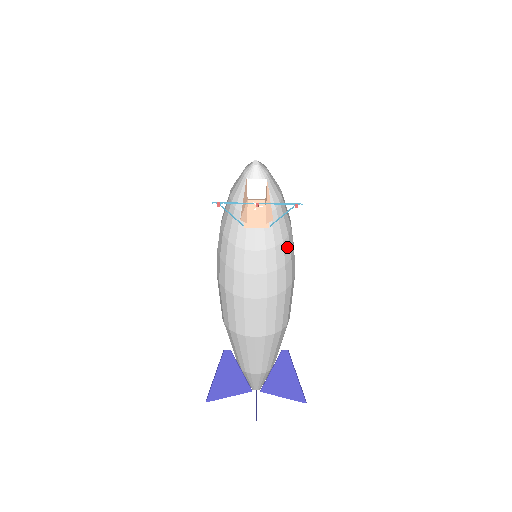
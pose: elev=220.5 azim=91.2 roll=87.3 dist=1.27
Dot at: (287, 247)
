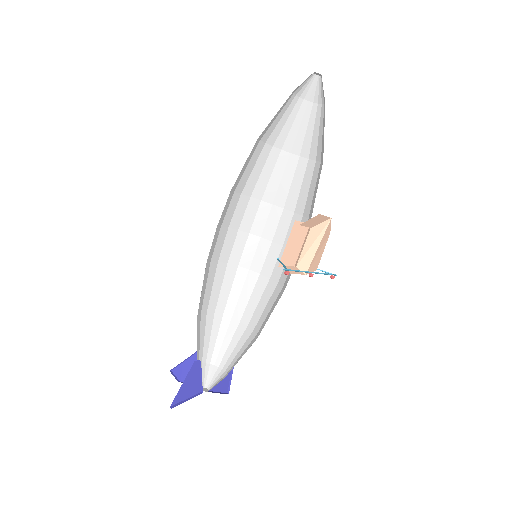
Dot at: (274, 221)
